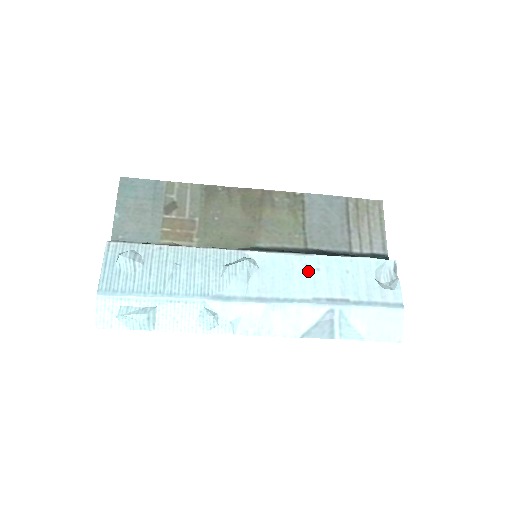
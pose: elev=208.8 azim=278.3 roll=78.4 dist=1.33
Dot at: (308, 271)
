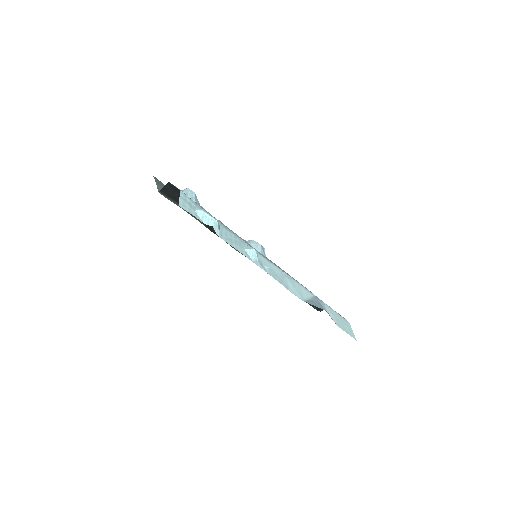
Dot at: (292, 277)
